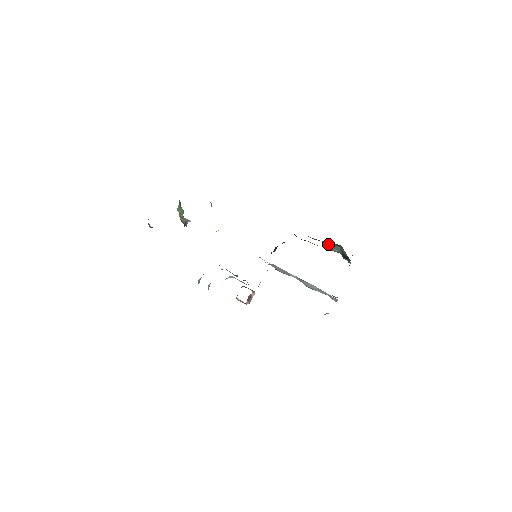
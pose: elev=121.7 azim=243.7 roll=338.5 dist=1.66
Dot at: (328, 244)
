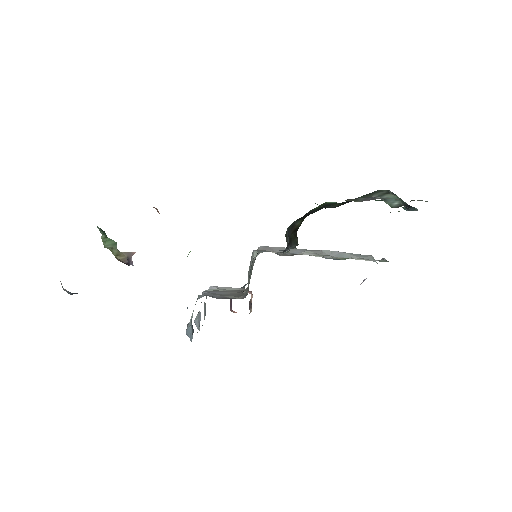
Dot at: occluded
